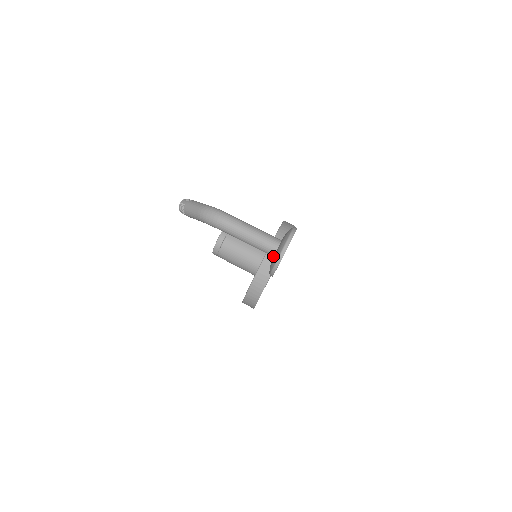
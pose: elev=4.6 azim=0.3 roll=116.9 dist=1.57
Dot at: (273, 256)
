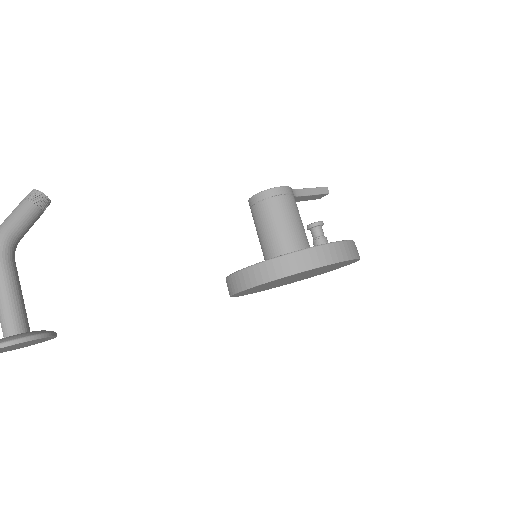
Dot at: occluded
